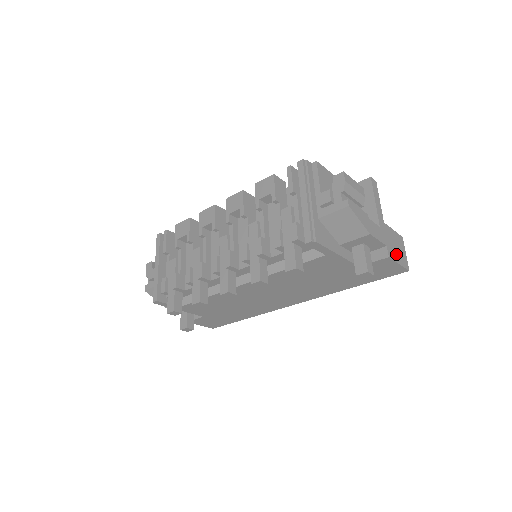
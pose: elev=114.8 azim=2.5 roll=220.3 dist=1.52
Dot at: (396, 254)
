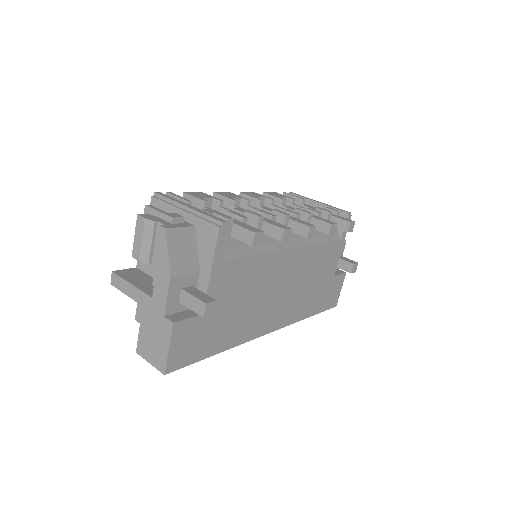
Dot at: occluded
